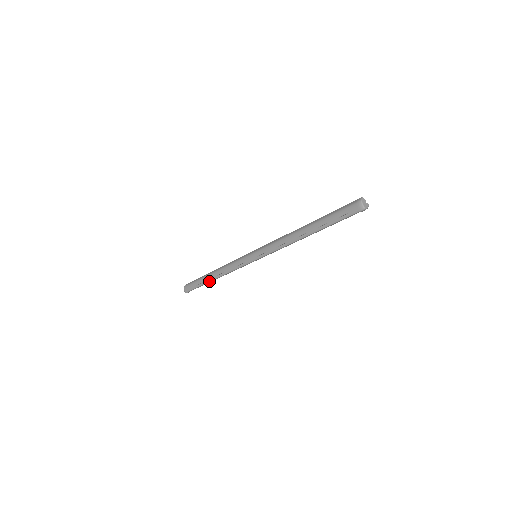
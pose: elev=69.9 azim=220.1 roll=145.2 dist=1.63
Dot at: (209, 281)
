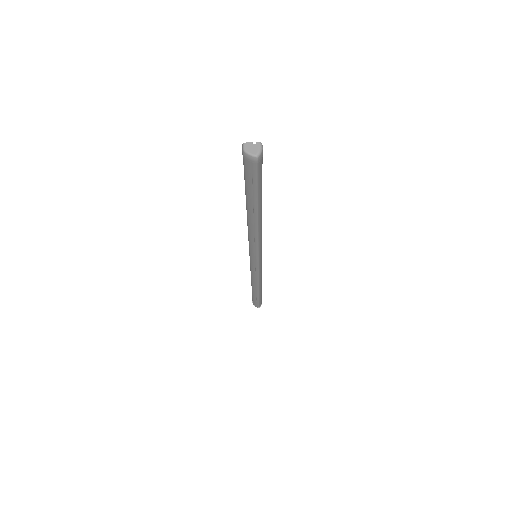
Dot at: (258, 294)
